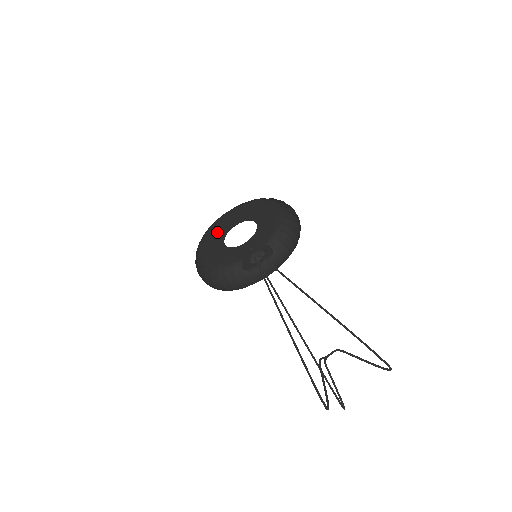
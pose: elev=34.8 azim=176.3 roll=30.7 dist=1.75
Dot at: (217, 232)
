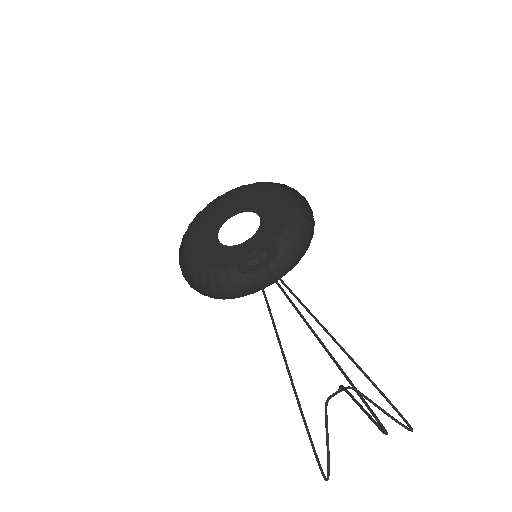
Dot at: (208, 253)
